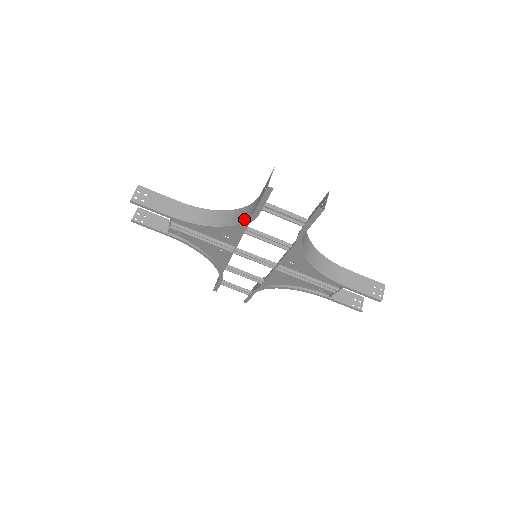
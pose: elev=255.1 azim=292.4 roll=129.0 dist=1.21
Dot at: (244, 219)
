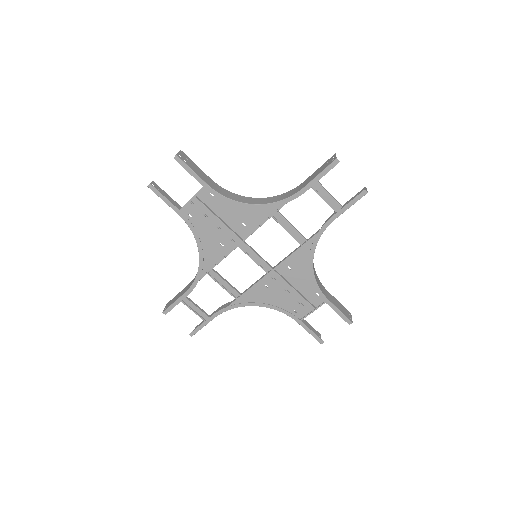
Dot at: (284, 198)
